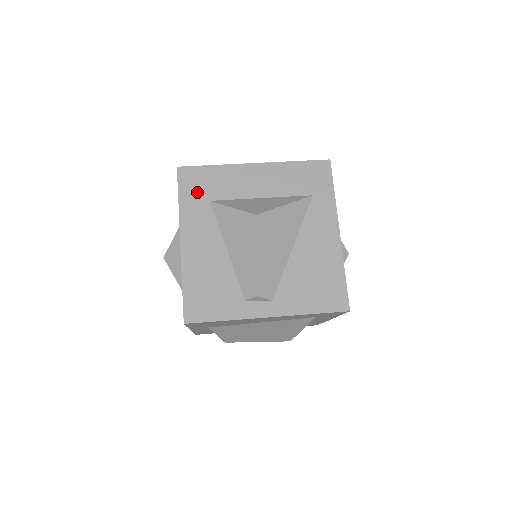
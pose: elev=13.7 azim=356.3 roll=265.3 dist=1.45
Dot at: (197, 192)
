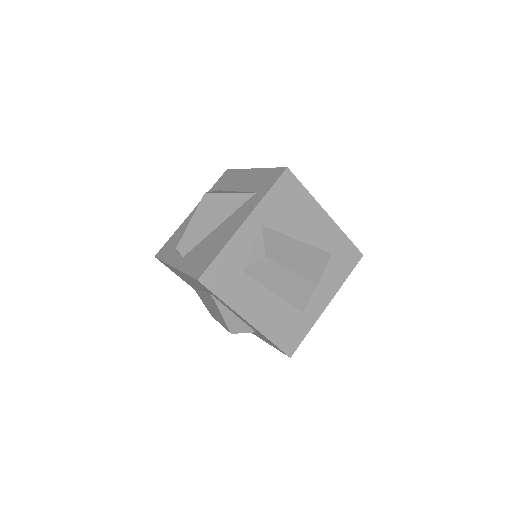
Dot at: (220, 185)
